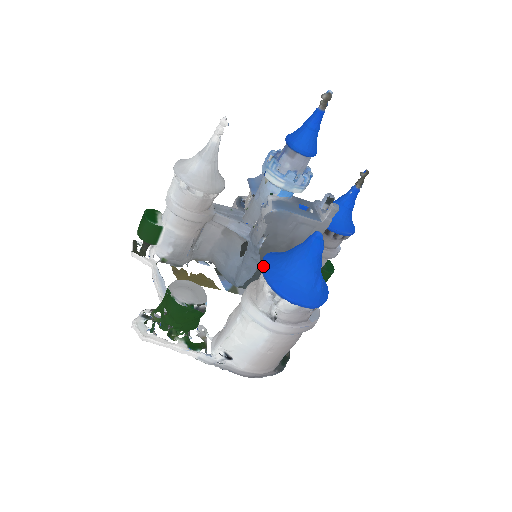
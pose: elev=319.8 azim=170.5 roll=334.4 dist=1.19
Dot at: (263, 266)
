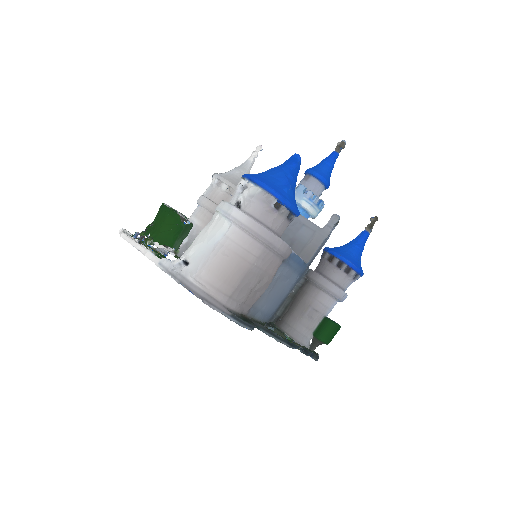
Dot at: occluded
